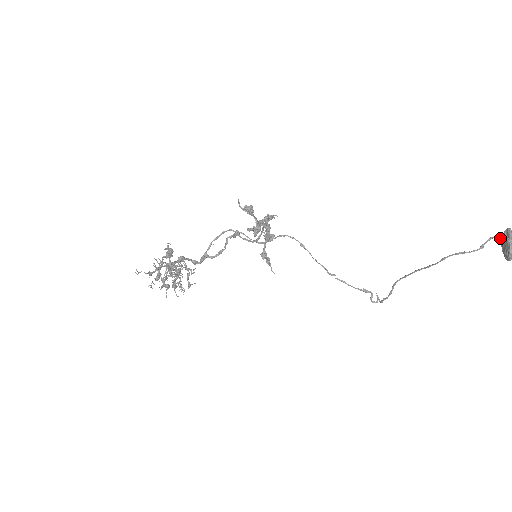
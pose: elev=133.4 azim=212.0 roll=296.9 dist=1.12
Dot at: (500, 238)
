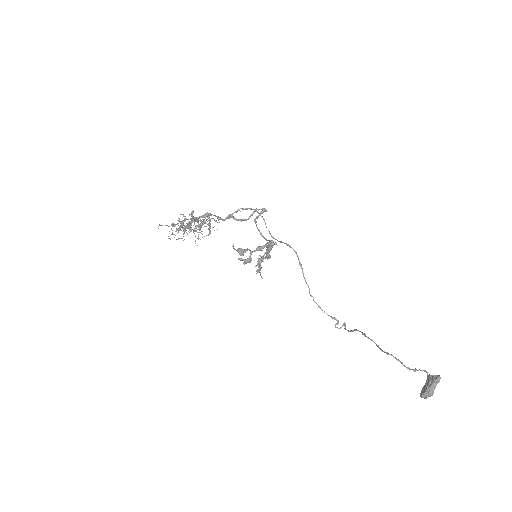
Dot at: (428, 378)
